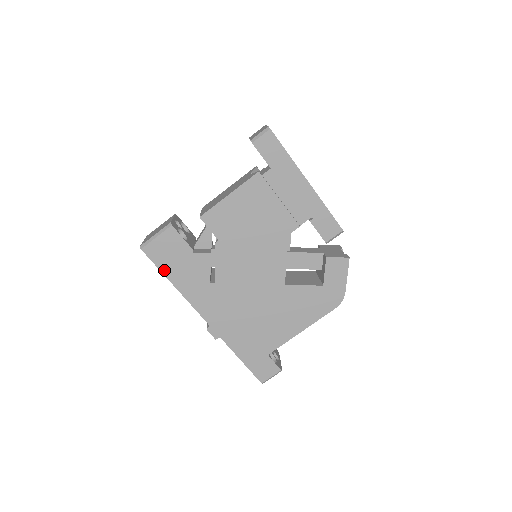
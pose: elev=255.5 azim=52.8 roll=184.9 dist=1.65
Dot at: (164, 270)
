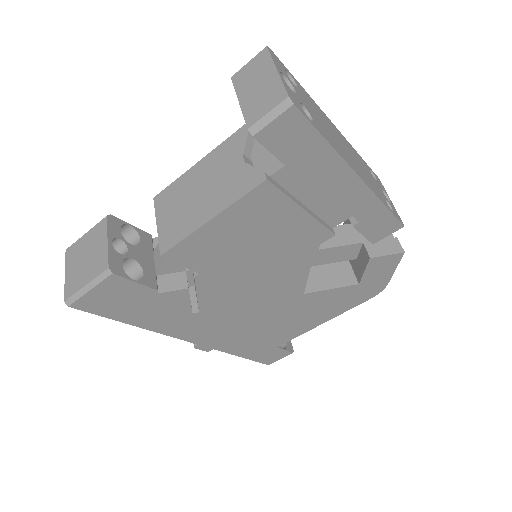
Dot at: (116, 317)
